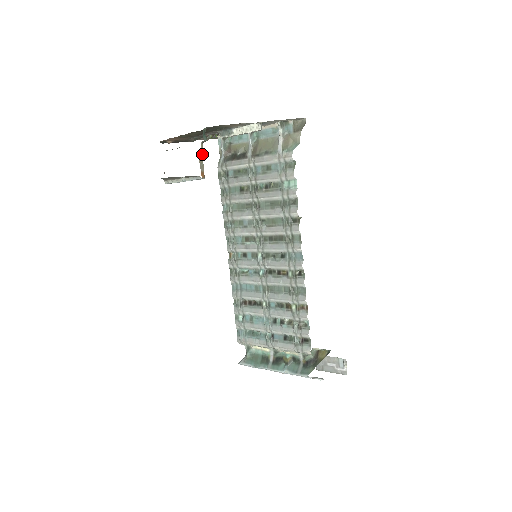
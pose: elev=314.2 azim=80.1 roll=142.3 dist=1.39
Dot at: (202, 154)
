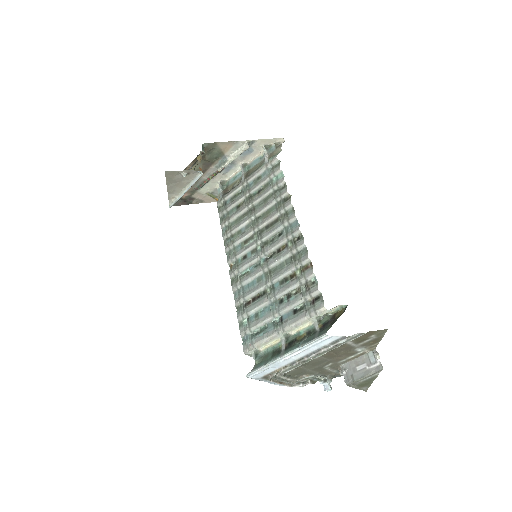
Dot at: occluded
